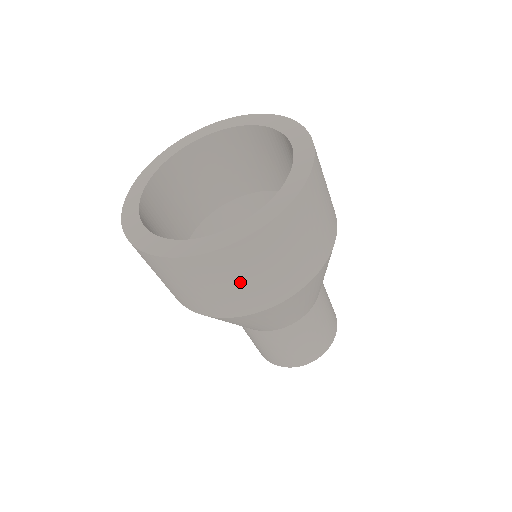
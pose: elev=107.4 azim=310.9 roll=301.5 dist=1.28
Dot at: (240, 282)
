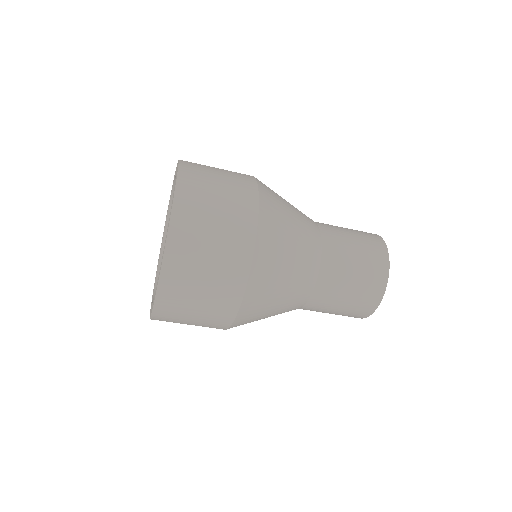
Dot at: (206, 262)
